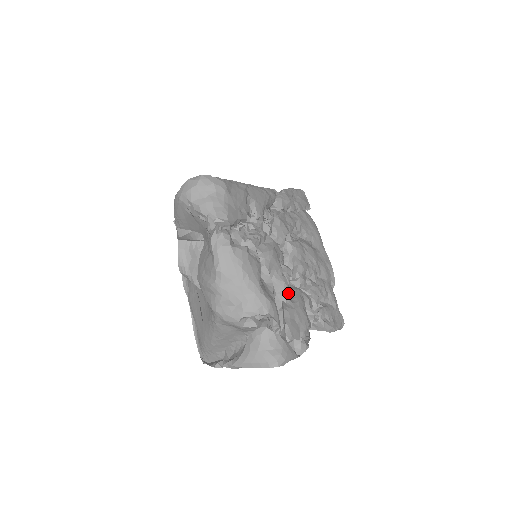
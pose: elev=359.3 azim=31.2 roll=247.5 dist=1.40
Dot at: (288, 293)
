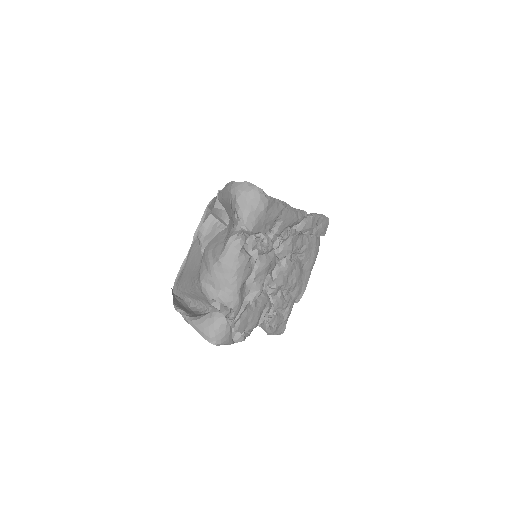
Dot at: occluded
